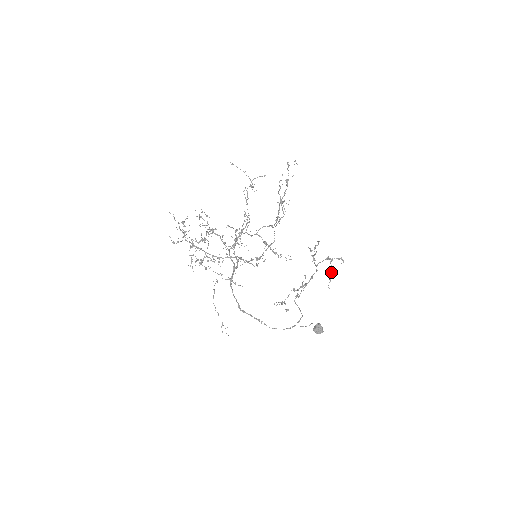
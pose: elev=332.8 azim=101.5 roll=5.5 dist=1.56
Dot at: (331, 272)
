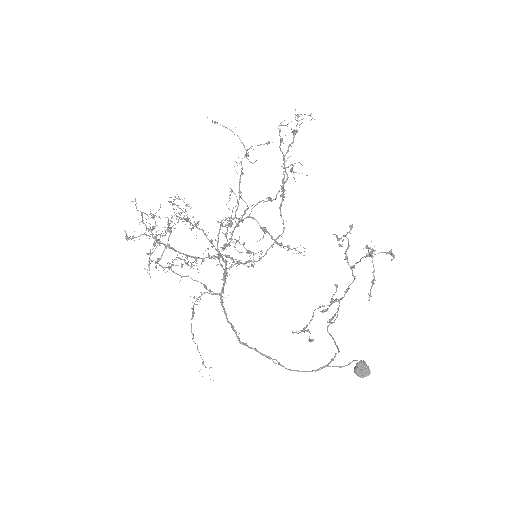
Dot at: occluded
